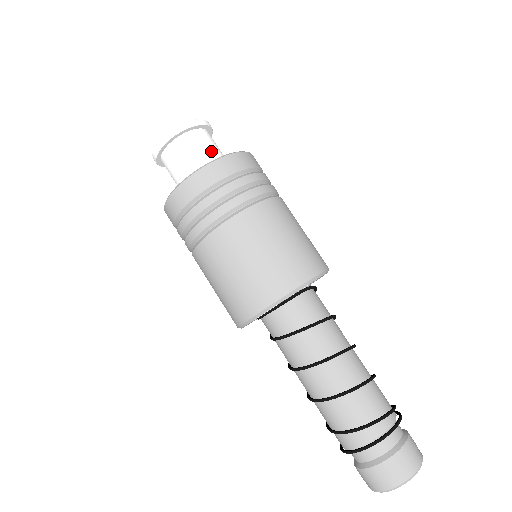
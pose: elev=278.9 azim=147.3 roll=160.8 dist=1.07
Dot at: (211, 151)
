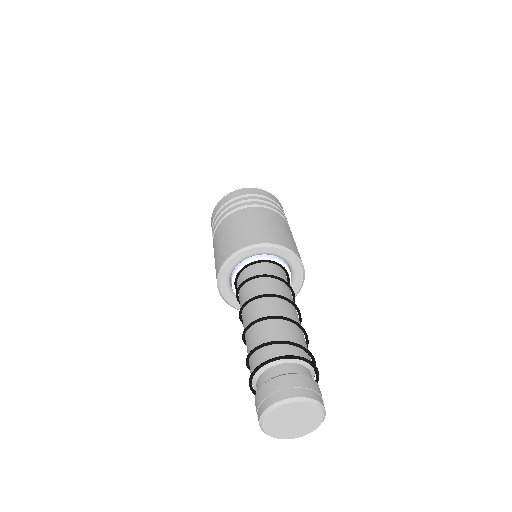
Dot at: occluded
